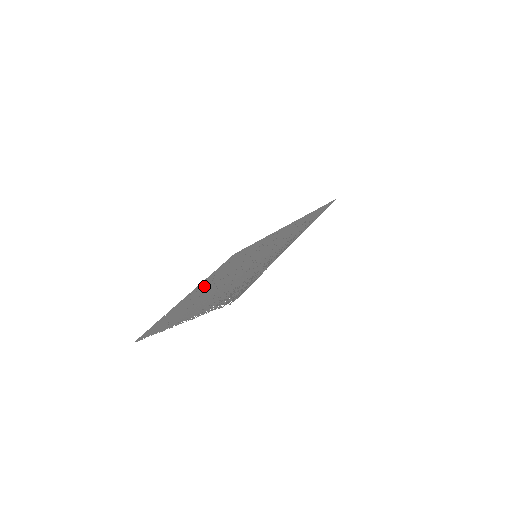
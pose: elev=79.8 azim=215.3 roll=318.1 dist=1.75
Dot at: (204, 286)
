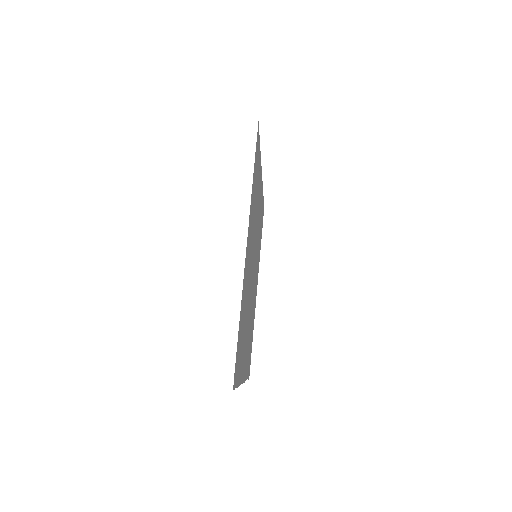
Dot at: occluded
